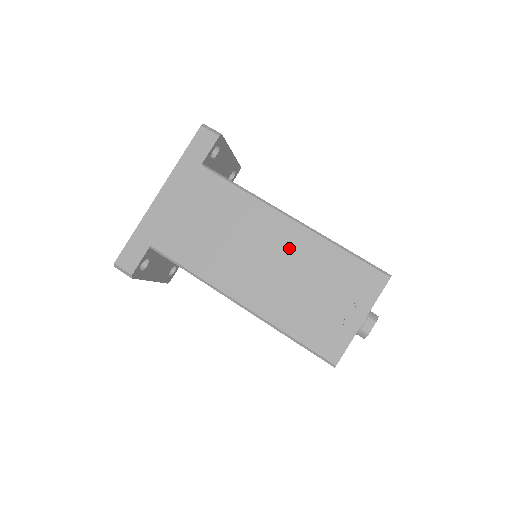
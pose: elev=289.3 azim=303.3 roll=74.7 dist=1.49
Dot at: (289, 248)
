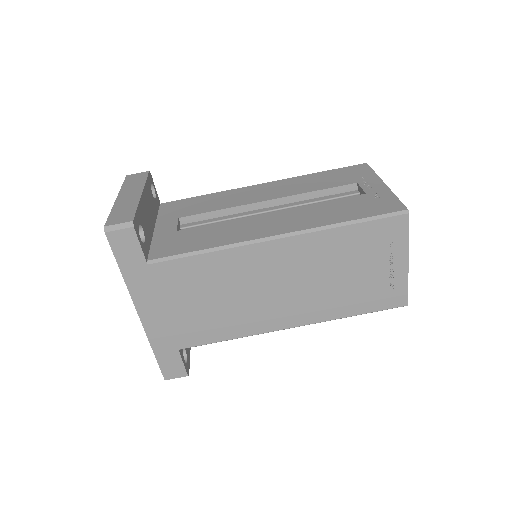
Dot at: (297, 262)
